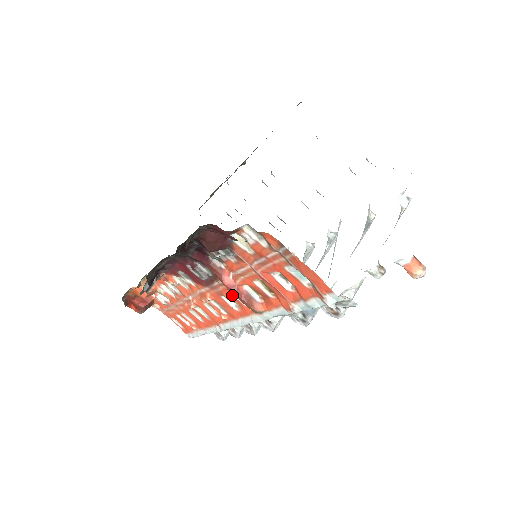
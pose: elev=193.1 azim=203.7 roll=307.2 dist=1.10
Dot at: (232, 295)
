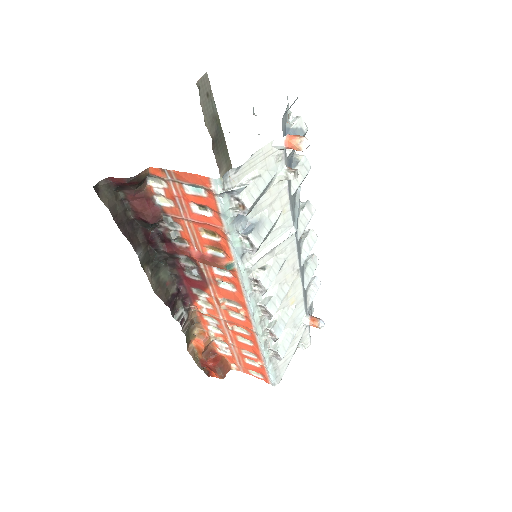
Dot at: (218, 274)
